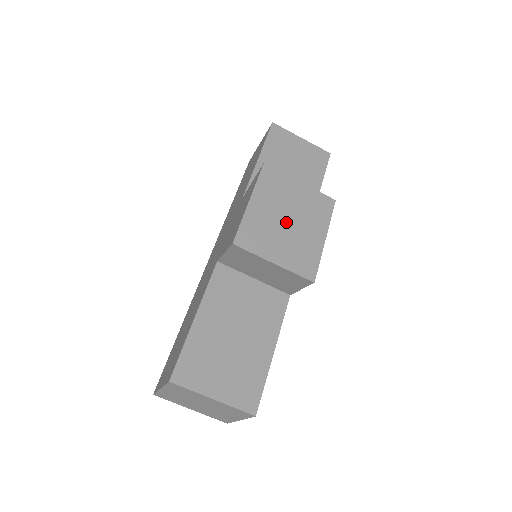
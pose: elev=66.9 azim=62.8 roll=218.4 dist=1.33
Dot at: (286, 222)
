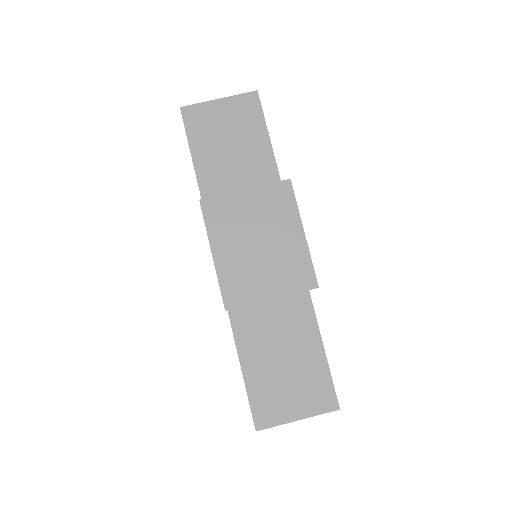
Dot at: (258, 247)
